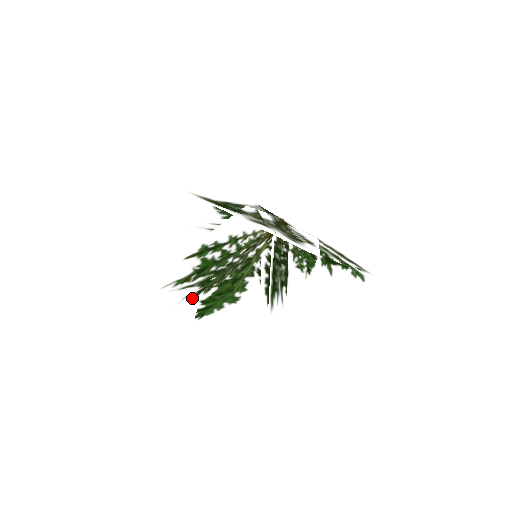
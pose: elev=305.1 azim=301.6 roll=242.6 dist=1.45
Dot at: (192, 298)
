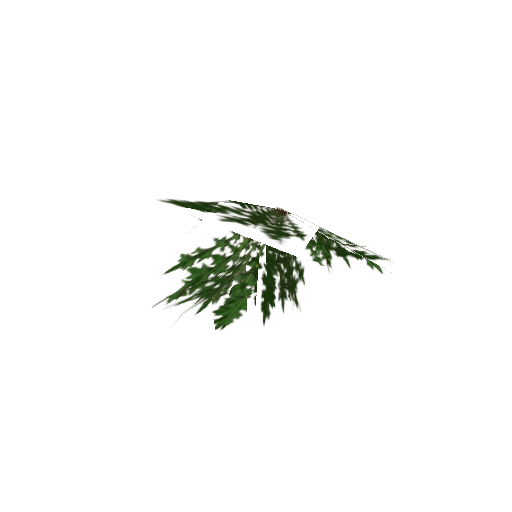
Dot at: (200, 310)
